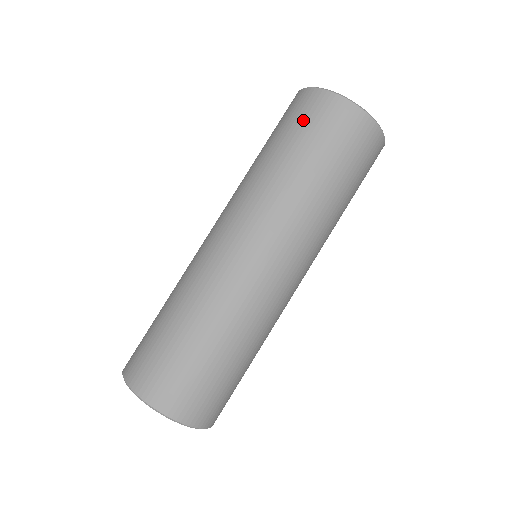
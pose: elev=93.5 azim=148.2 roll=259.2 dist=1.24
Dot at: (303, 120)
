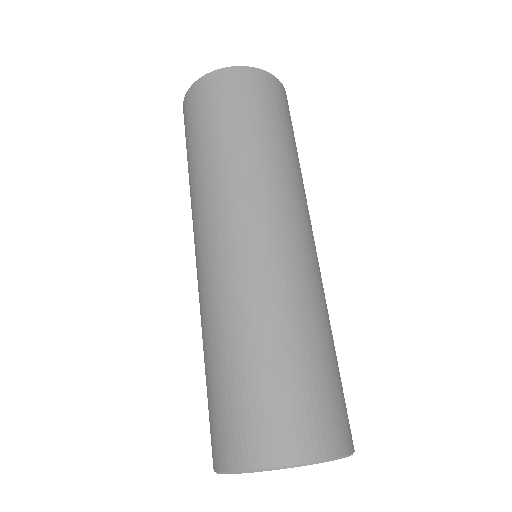
Dot at: (204, 108)
